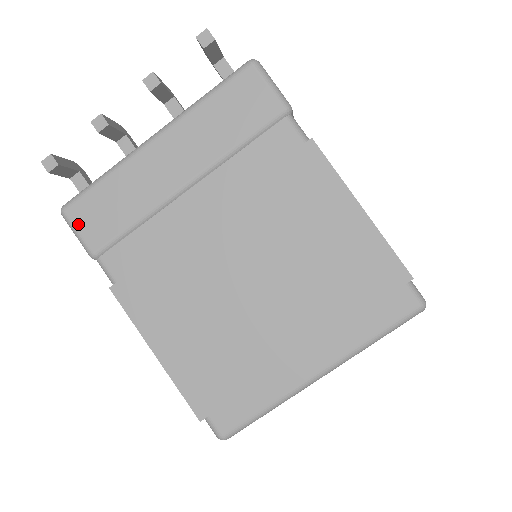
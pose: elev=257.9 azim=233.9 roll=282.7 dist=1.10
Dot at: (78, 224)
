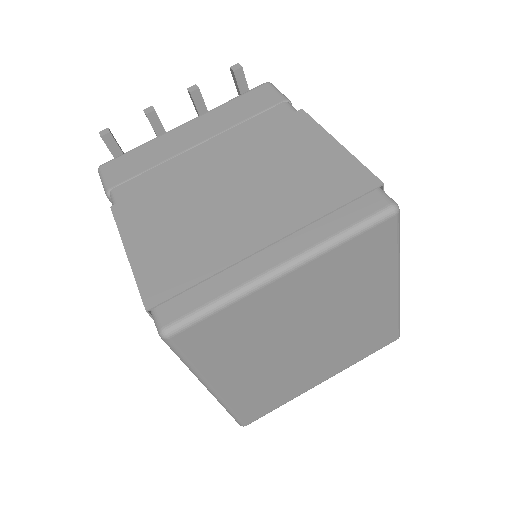
Dot at: (107, 172)
